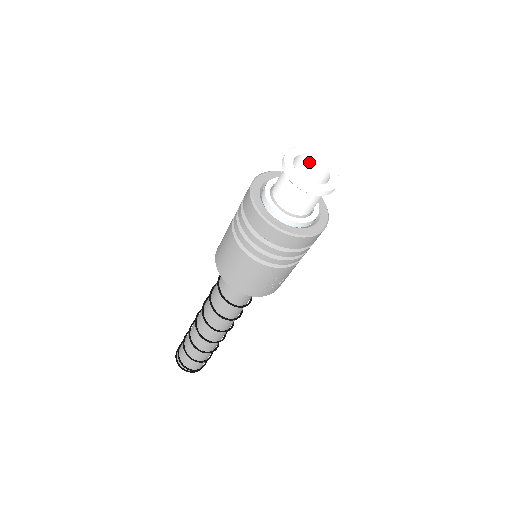
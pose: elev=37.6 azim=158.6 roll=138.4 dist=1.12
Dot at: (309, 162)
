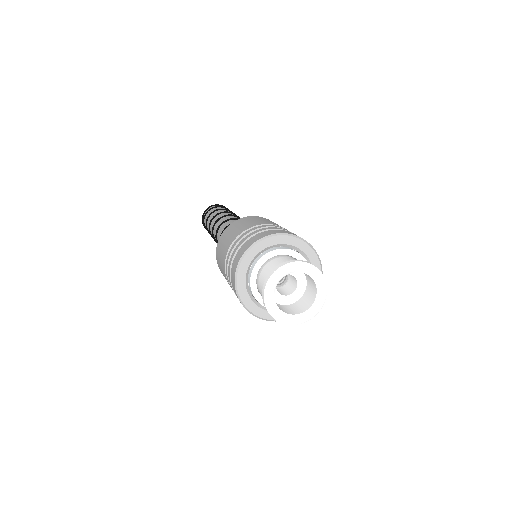
Dot at: occluded
